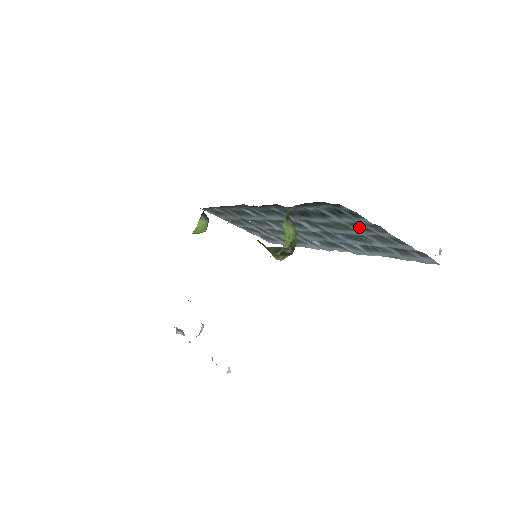
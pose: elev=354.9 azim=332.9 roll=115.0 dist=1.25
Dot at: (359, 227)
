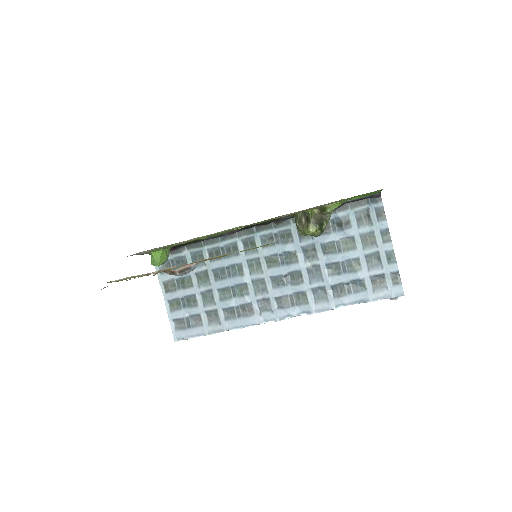
Dot at: (367, 240)
